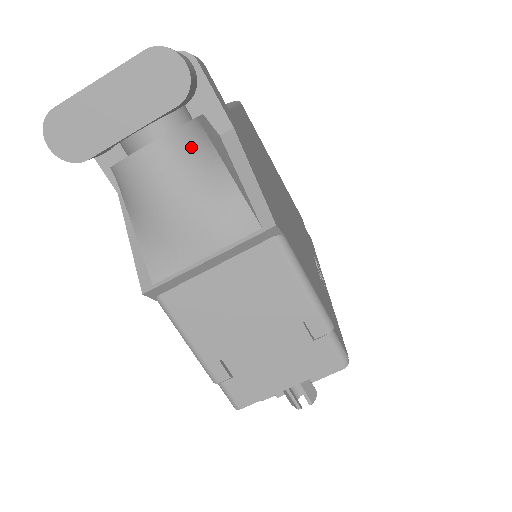
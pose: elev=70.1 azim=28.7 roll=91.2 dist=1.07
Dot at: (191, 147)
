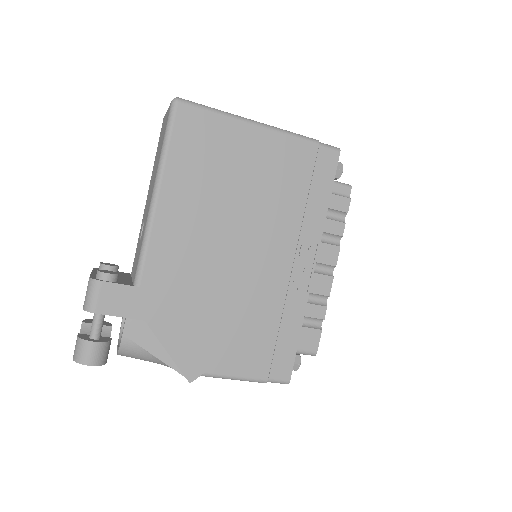
Dot at: (131, 354)
